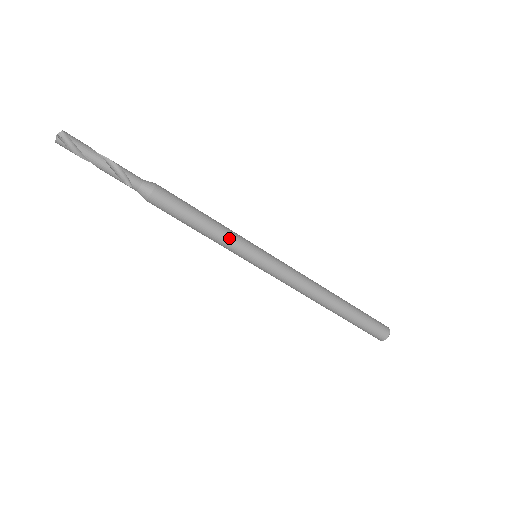
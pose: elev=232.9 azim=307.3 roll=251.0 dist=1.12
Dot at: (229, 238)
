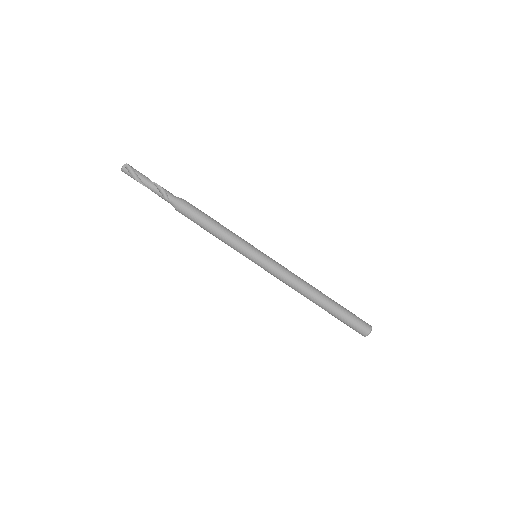
Dot at: (235, 238)
